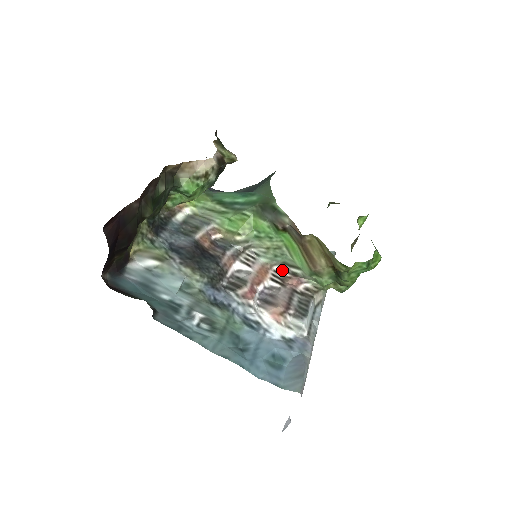
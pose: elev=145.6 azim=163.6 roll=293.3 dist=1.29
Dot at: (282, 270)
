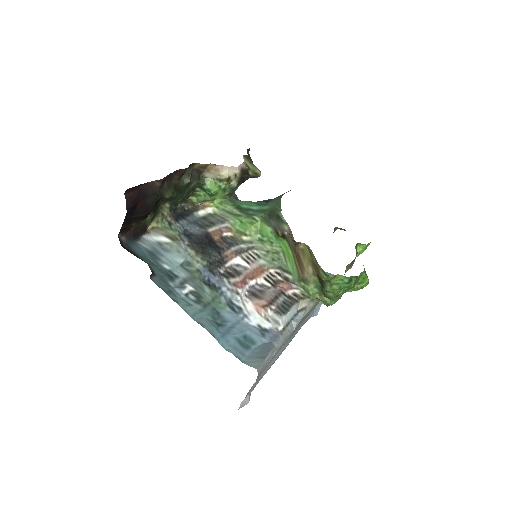
Dot at: (277, 274)
